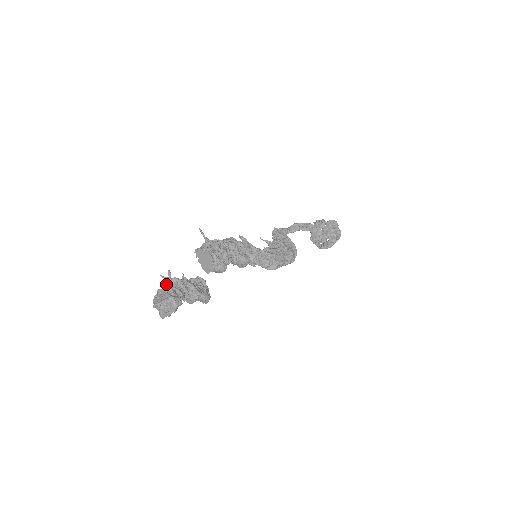
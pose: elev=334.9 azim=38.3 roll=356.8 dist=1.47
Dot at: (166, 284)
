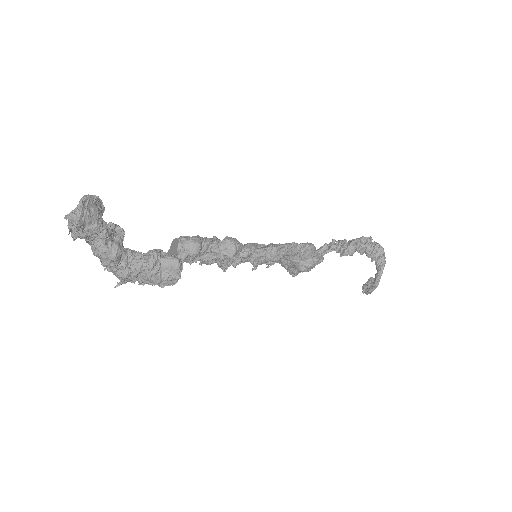
Dot at: occluded
